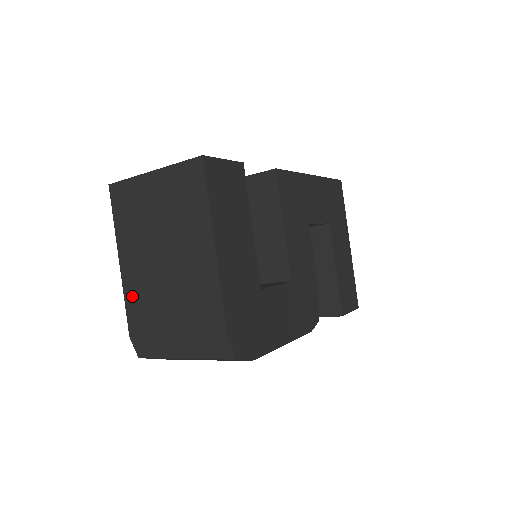
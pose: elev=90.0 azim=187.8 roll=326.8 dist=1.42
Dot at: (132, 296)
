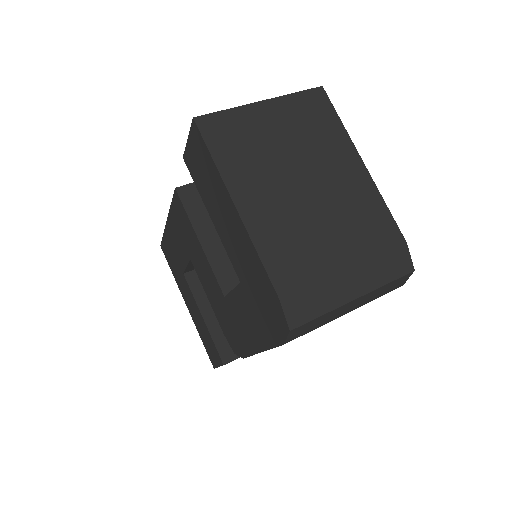
Dot at: (270, 243)
